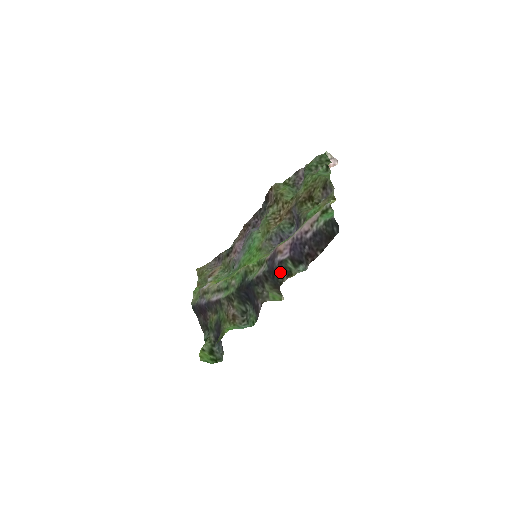
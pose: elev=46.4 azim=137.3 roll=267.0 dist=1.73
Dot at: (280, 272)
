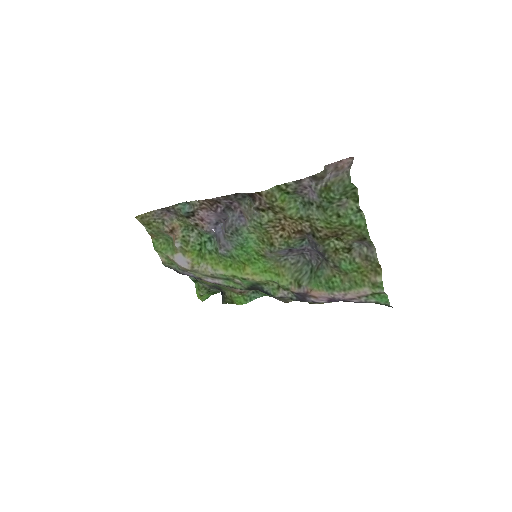
Dot at: occluded
